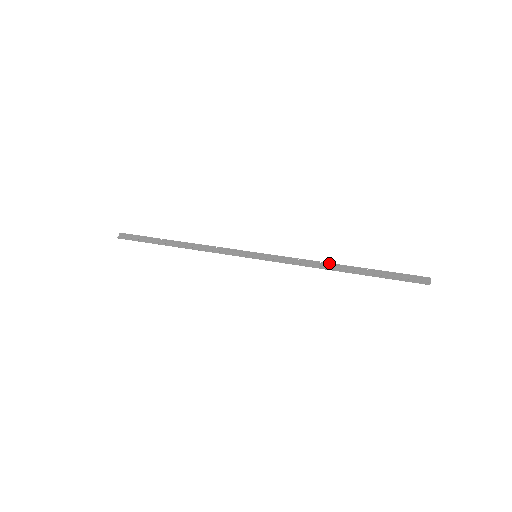
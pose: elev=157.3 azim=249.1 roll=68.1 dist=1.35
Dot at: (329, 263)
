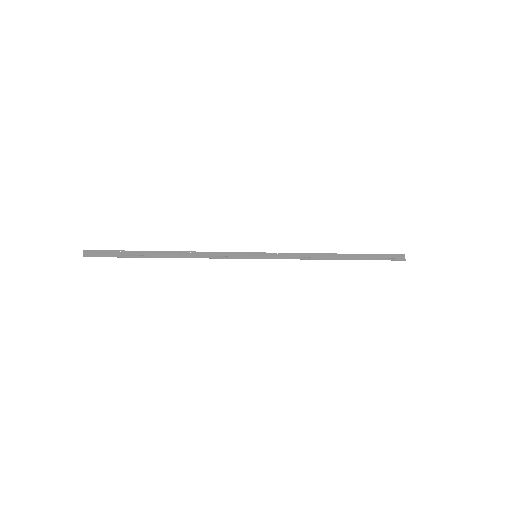
Dot at: (326, 253)
